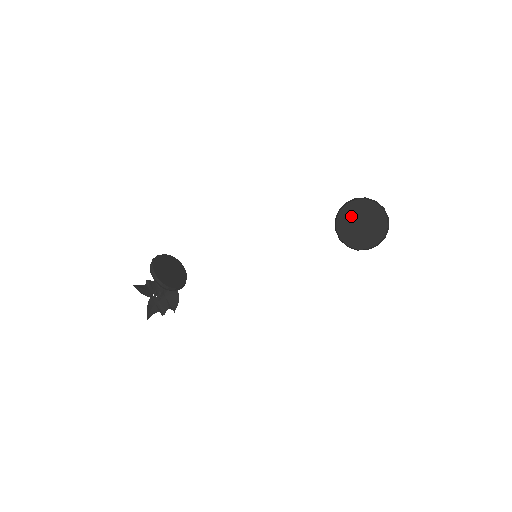
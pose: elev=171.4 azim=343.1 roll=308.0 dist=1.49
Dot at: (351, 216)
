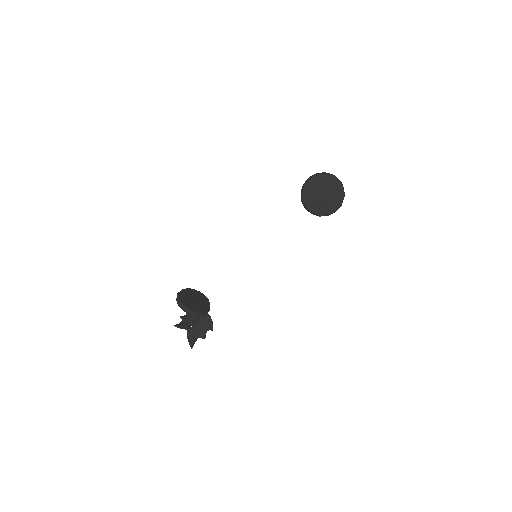
Dot at: (313, 192)
